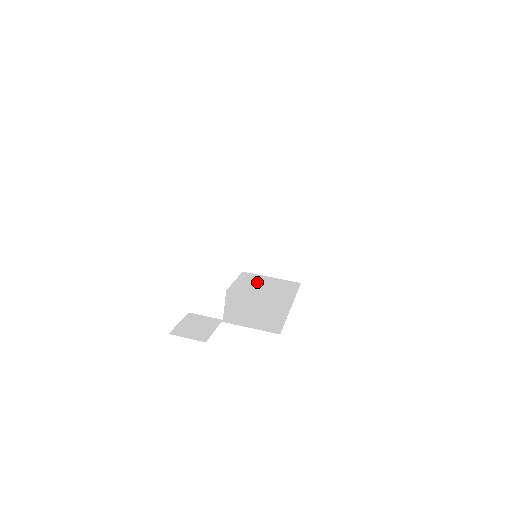
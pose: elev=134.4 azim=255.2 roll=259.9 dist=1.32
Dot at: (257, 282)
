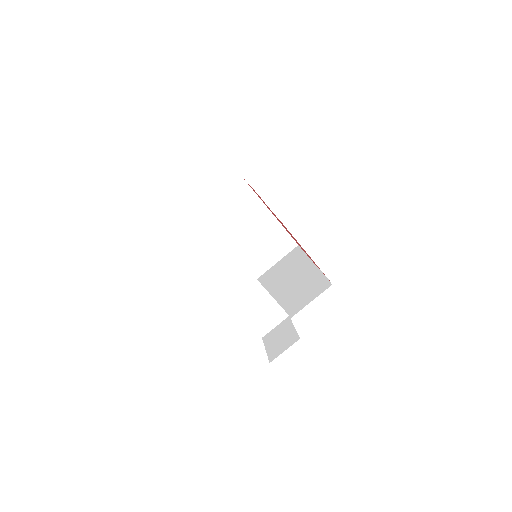
Dot at: (271, 277)
